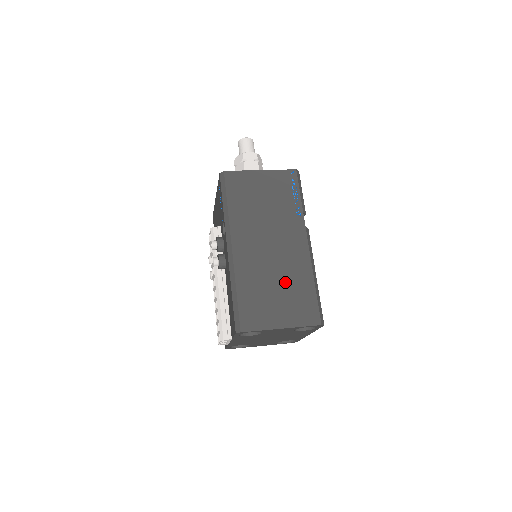
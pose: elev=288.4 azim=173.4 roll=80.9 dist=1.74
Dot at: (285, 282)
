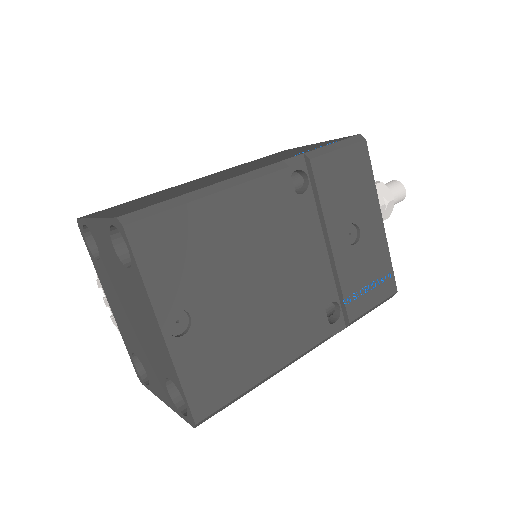
Dot at: (175, 192)
